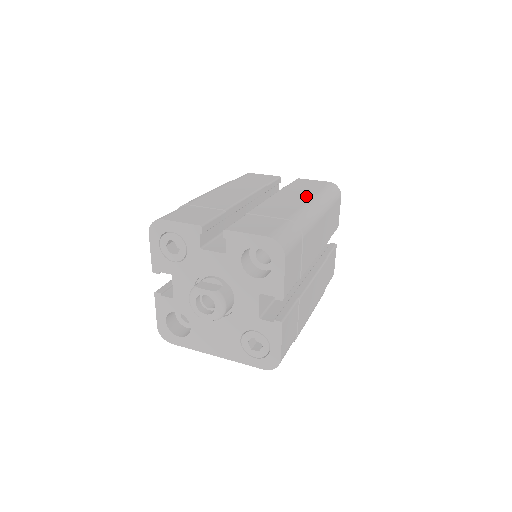
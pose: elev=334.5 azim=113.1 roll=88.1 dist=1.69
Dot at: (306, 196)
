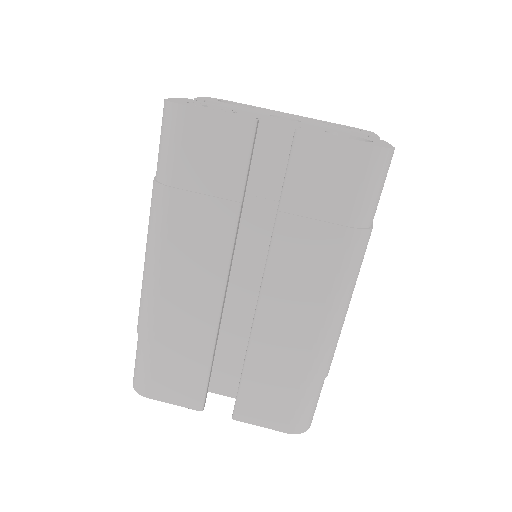
Dot at: (324, 272)
